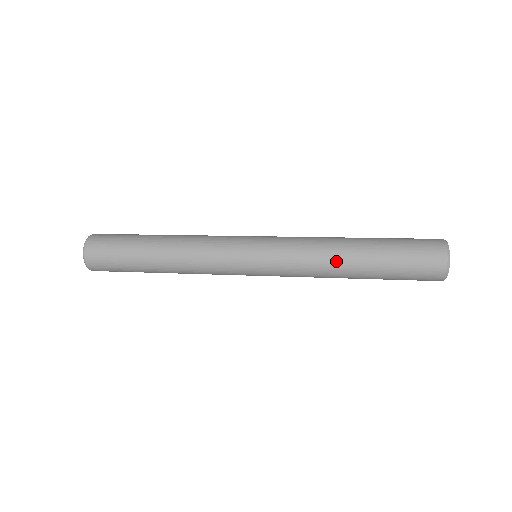
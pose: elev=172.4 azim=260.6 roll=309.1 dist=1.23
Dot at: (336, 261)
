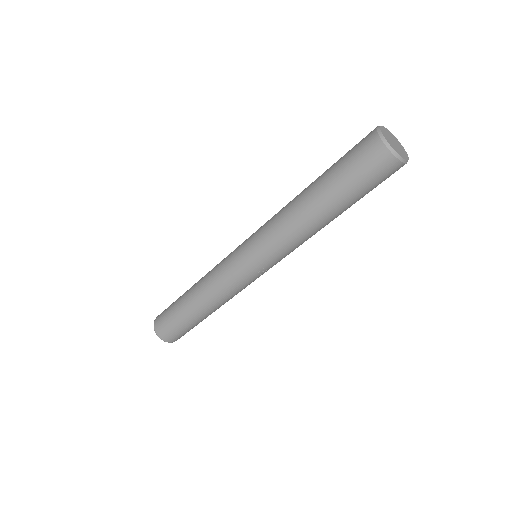
Dot at: (295, 198)
